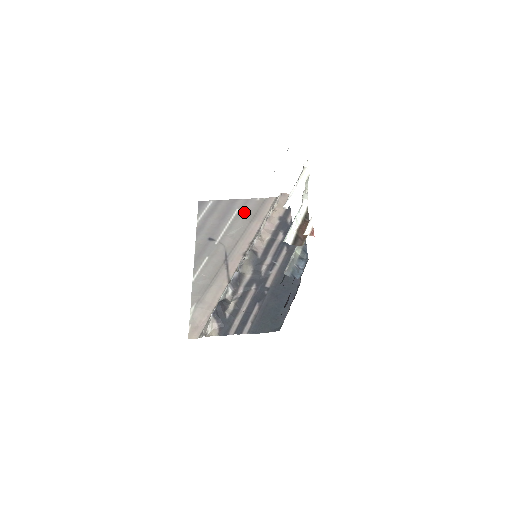
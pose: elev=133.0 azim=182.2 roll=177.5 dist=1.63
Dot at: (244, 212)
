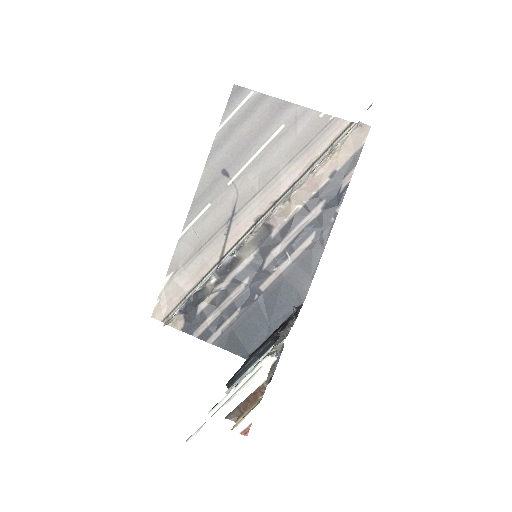
Dot at: (289, 136)
